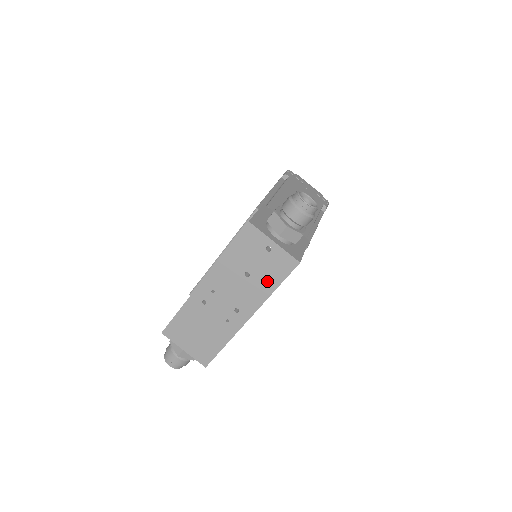
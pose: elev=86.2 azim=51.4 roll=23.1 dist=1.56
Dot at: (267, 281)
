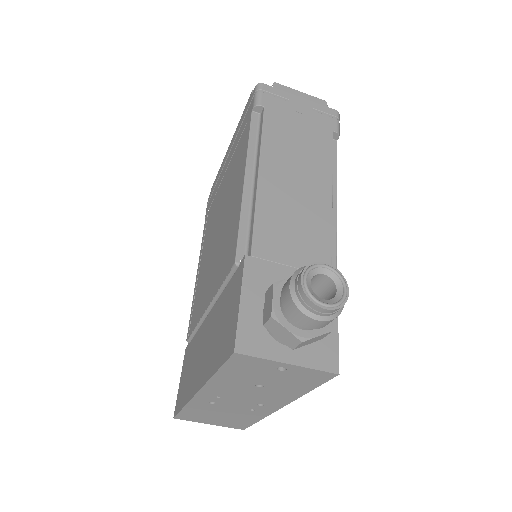
Dot at: (293, 388)
